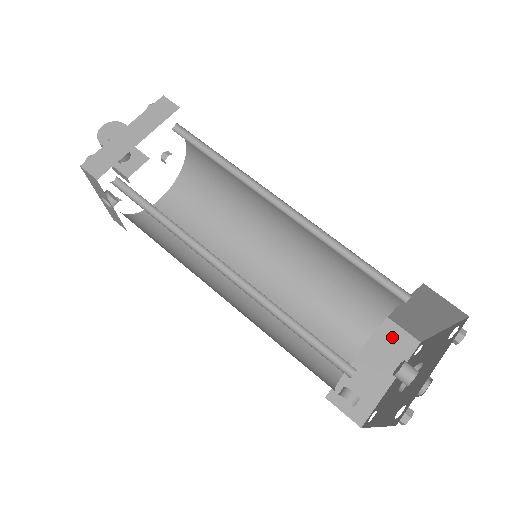
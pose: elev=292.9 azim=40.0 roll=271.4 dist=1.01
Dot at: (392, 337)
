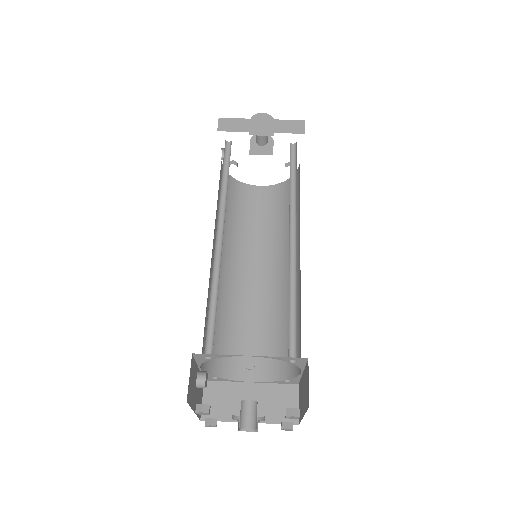
Dot at: (286, 400)
